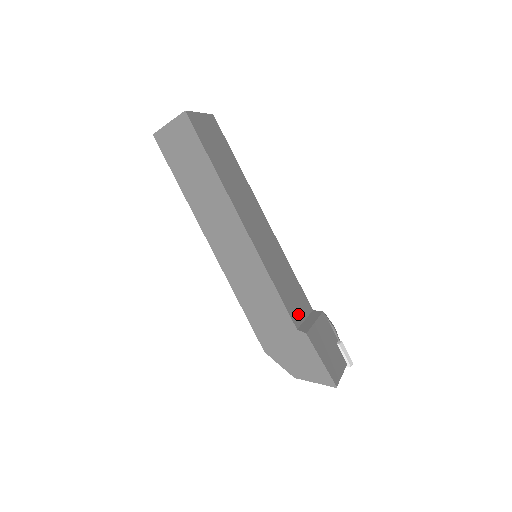
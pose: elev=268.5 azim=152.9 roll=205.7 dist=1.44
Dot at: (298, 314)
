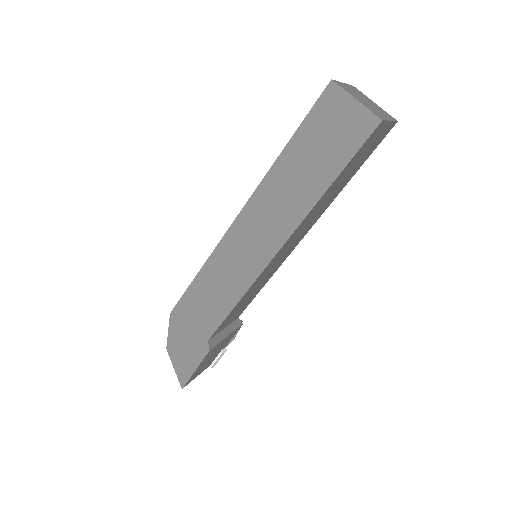
Dot at: (224, 326)
